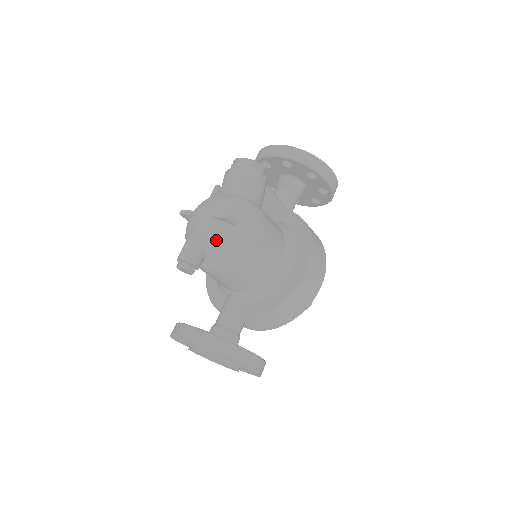
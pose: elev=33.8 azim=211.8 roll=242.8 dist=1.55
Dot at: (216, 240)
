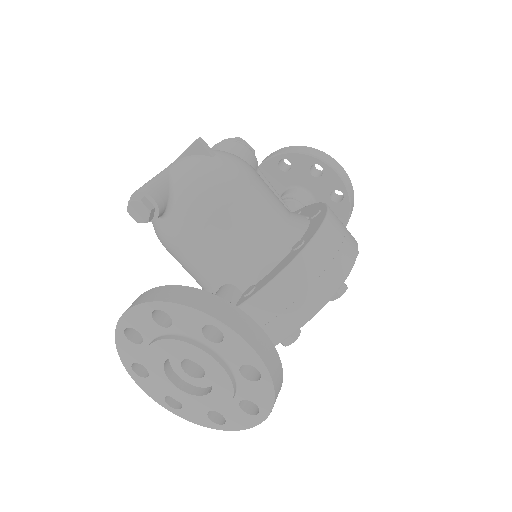
Dot at: (185, 172)
